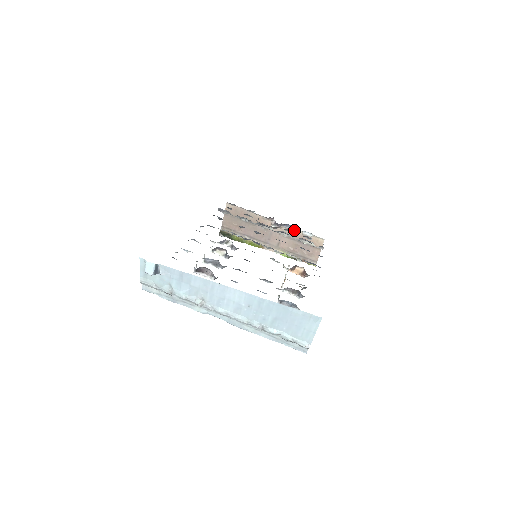
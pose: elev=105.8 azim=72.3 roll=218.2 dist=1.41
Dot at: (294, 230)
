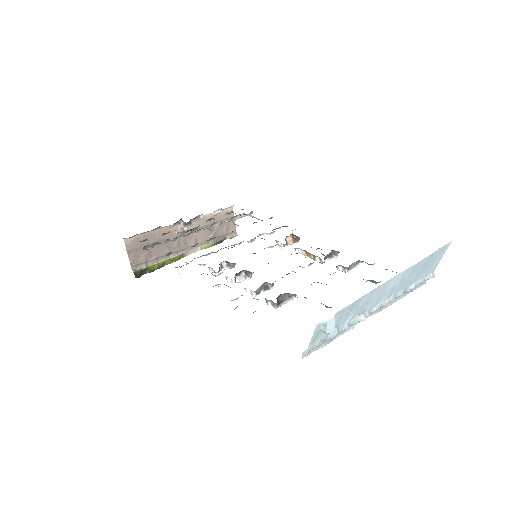
Dot at: (203, 217)
